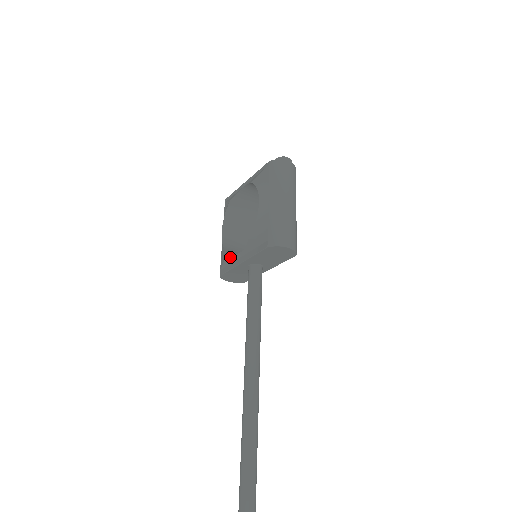
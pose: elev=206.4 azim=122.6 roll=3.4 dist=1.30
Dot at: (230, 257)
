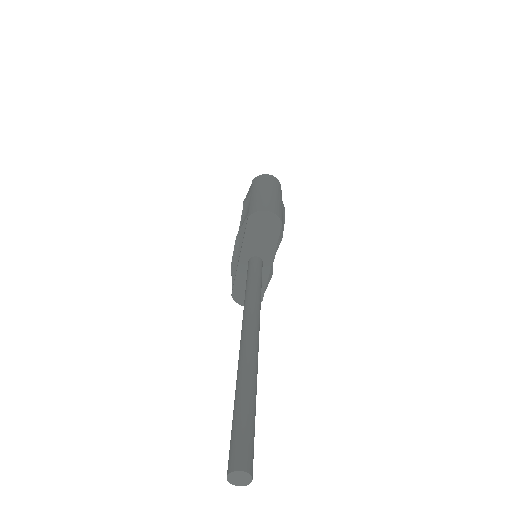
Dot at: (233, 268)
